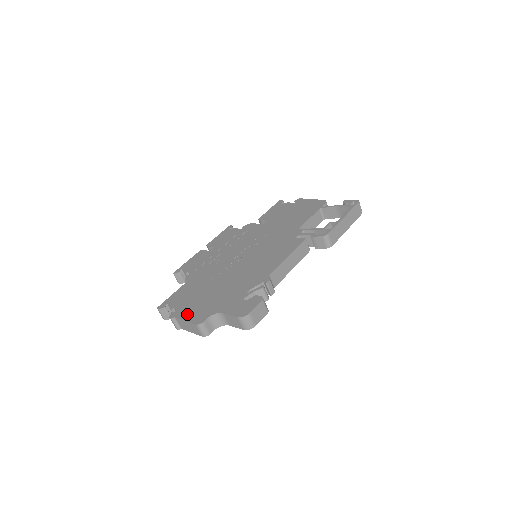
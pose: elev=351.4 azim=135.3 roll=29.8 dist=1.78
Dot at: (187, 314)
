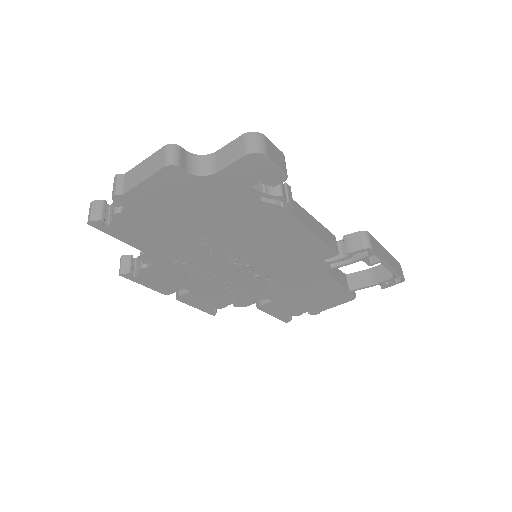
Dot at: occluded
